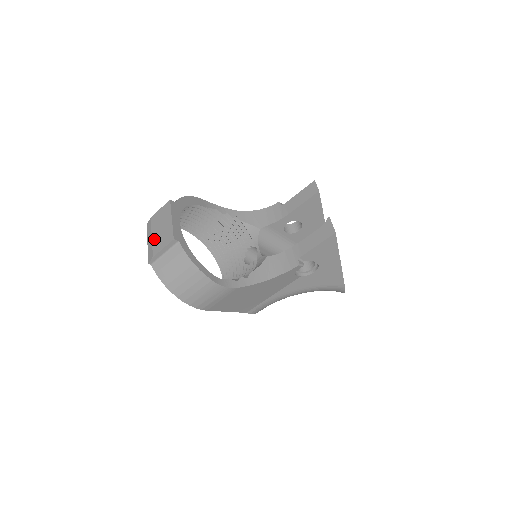
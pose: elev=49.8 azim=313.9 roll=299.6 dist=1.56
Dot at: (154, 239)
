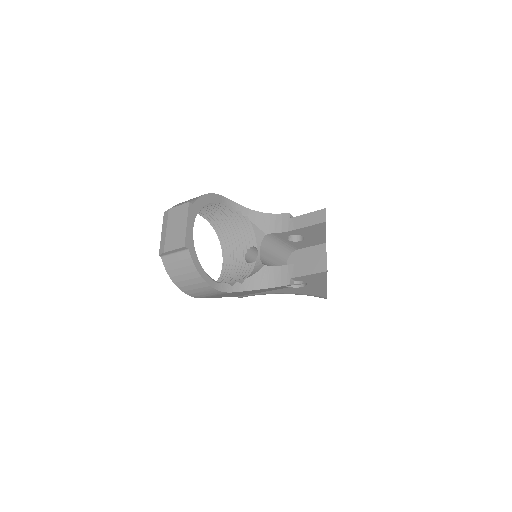
Dot at: (168, 235)
